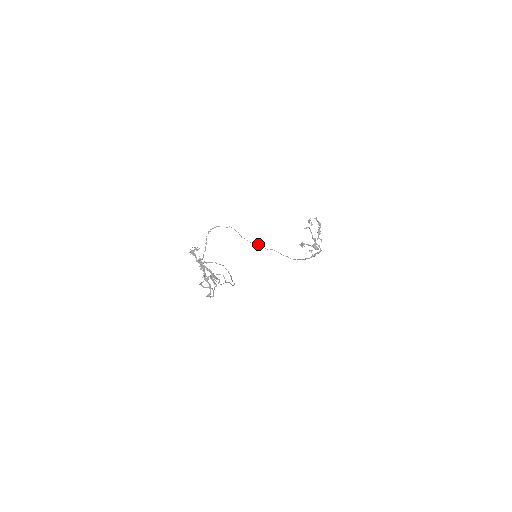
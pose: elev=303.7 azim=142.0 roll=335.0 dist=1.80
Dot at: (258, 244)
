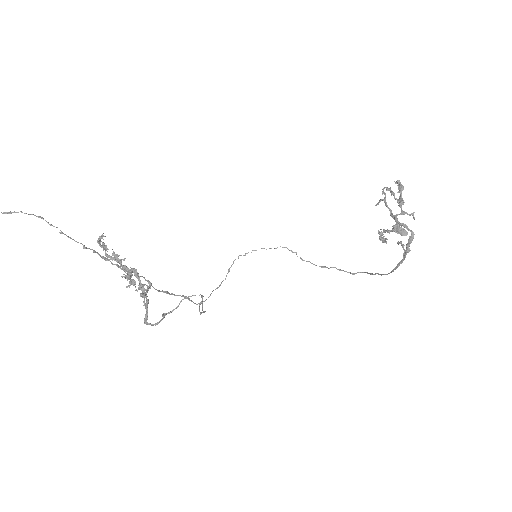
Dot at: (334, 267)
